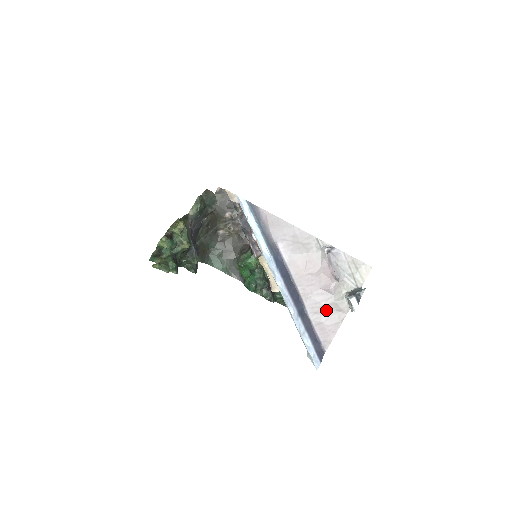
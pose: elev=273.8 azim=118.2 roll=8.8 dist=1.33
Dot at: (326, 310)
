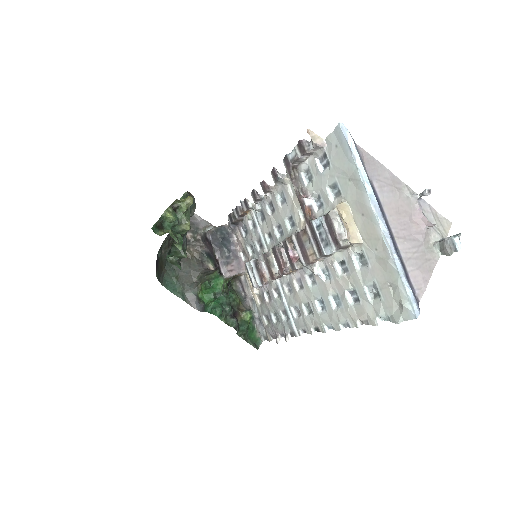
Dot at: (418, 257)
